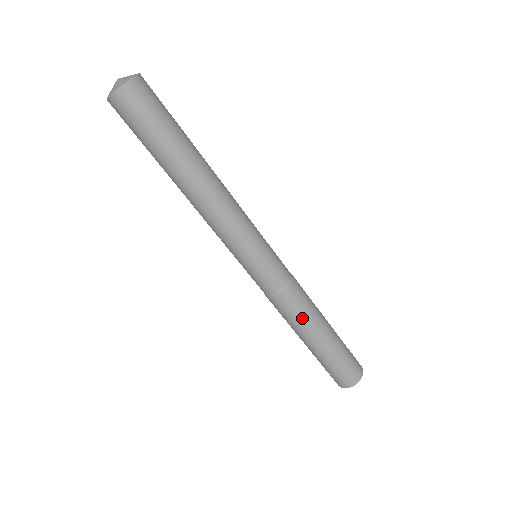
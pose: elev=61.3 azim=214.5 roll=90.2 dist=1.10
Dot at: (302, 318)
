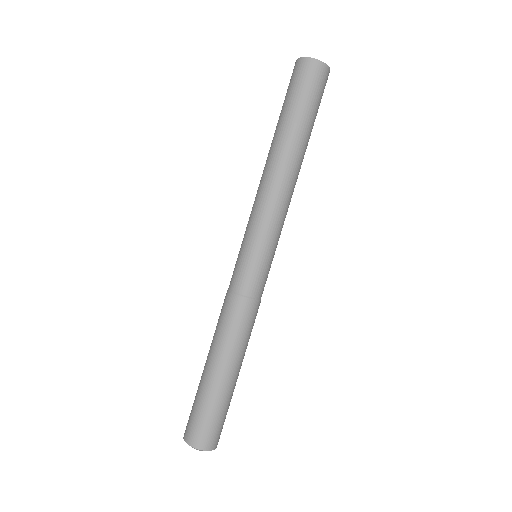
Dot at: (223, 333)
